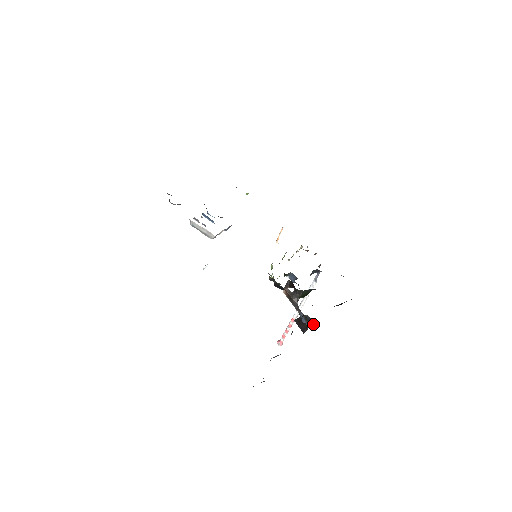
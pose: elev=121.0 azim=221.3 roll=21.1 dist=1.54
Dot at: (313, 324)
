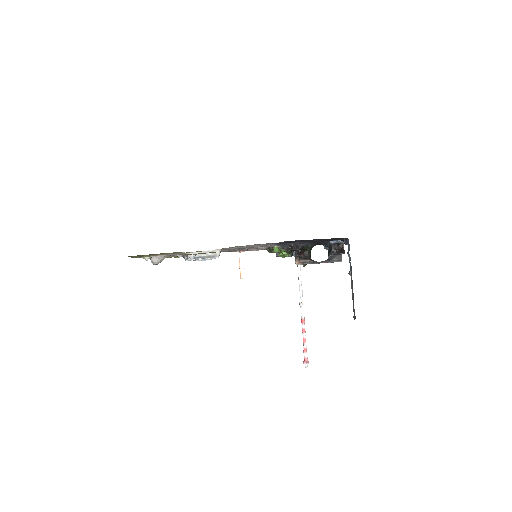
Dot at: (338, 256)
